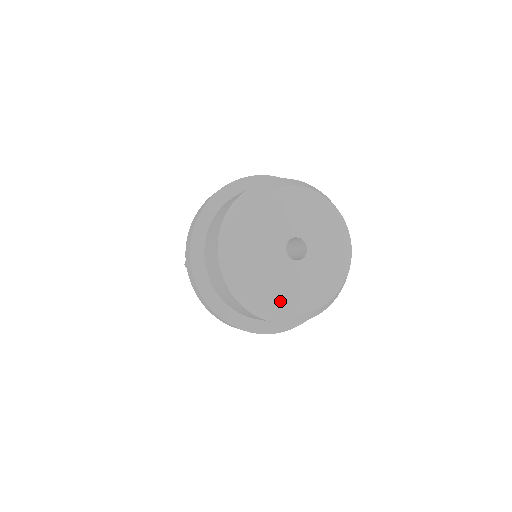
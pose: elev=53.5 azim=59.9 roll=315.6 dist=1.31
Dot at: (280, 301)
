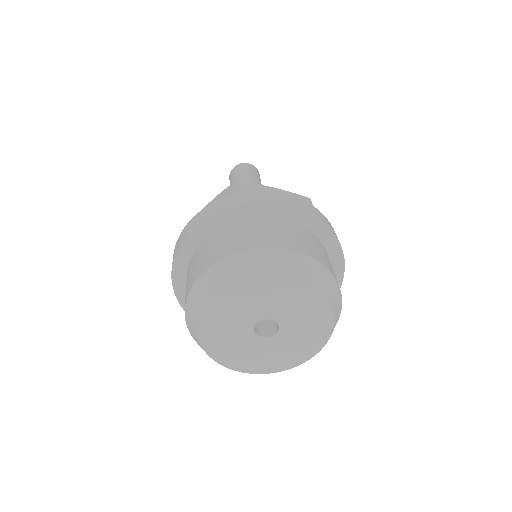
Dot at: (228, 360)
